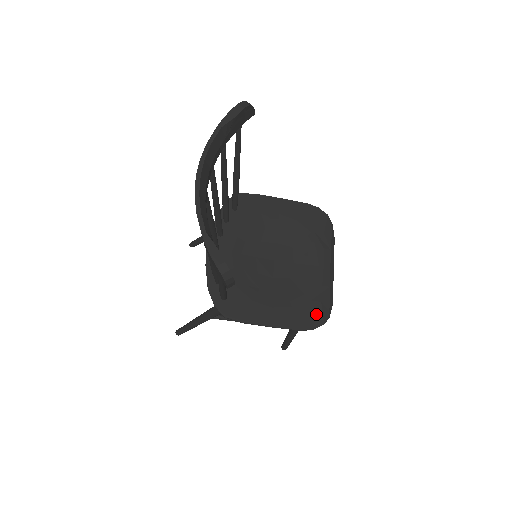
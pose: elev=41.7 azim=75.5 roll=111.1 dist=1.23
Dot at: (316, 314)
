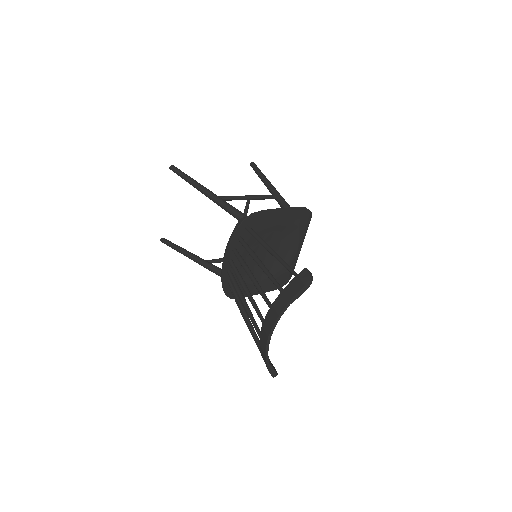
Dot at: (285, 279)
